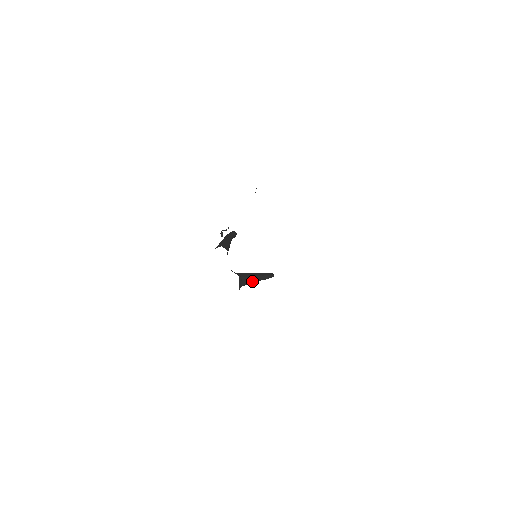
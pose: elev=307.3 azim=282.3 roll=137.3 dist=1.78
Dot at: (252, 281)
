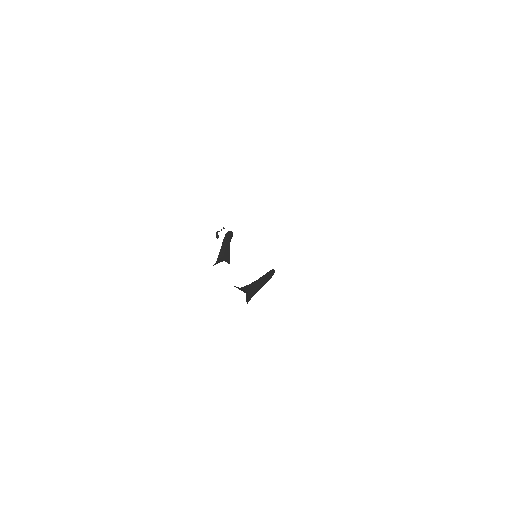
Dot at: (257, 291)
